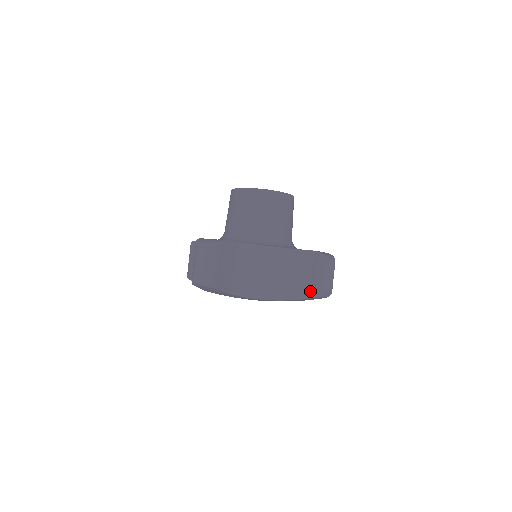
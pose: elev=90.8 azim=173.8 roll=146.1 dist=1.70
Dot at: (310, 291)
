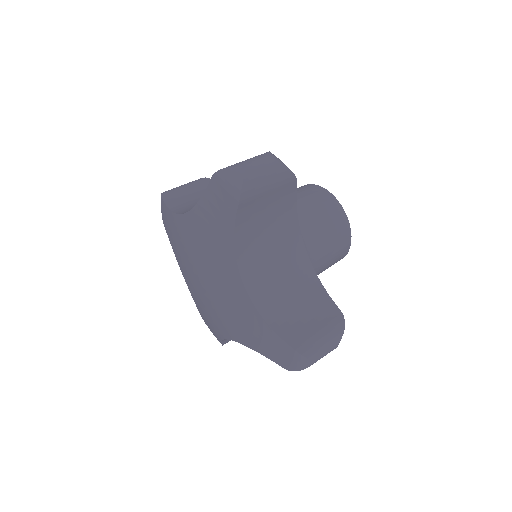
Dot at: (296, 338)
